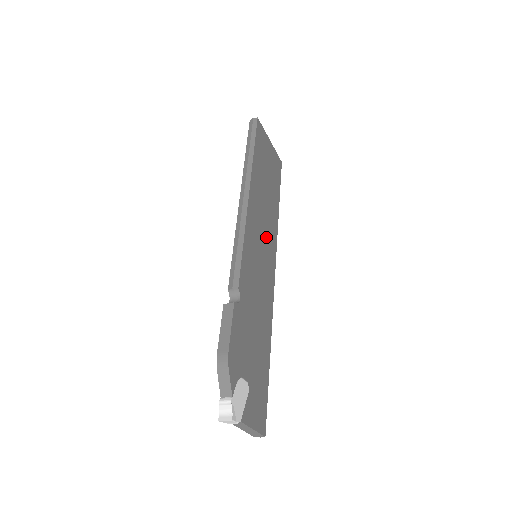
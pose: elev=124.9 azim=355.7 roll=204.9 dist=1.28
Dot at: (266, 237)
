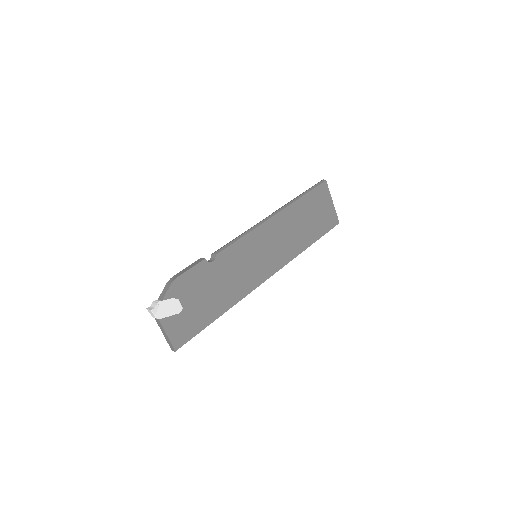
Dot at: (275, 252)
